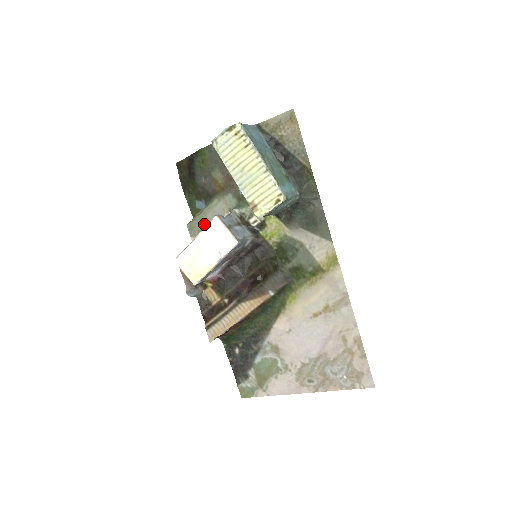
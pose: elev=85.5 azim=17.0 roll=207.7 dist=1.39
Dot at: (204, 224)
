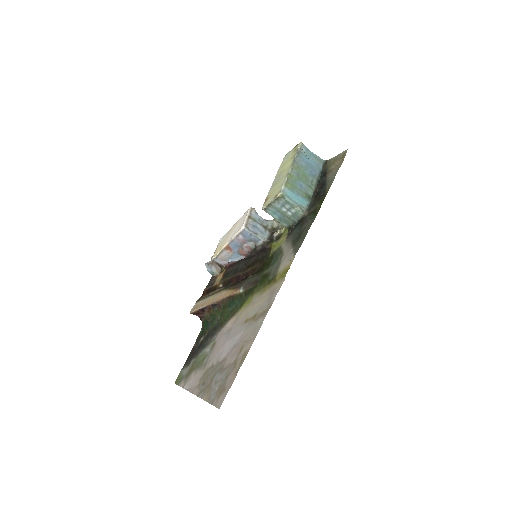
Dot at: occluded
